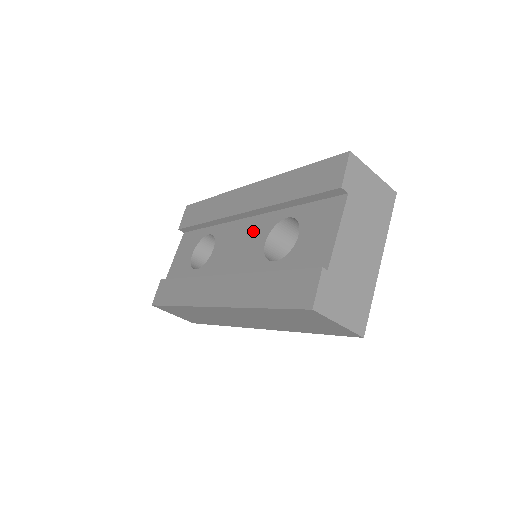
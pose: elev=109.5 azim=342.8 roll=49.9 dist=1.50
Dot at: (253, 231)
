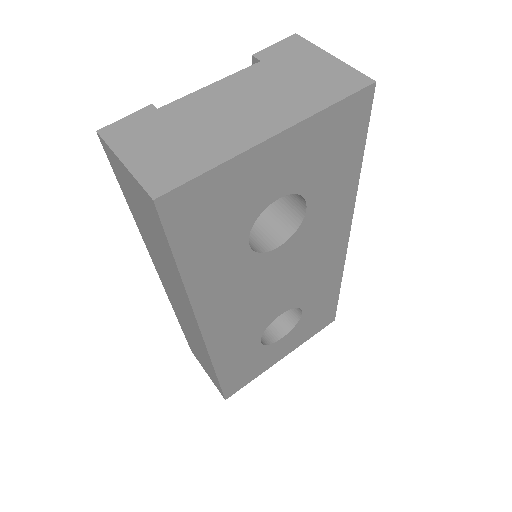
Dot at: occluded
